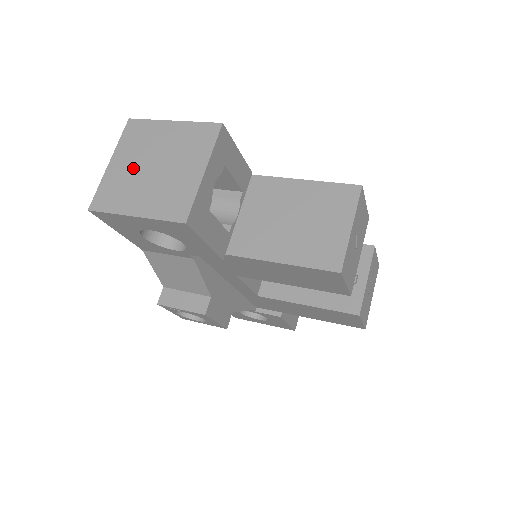
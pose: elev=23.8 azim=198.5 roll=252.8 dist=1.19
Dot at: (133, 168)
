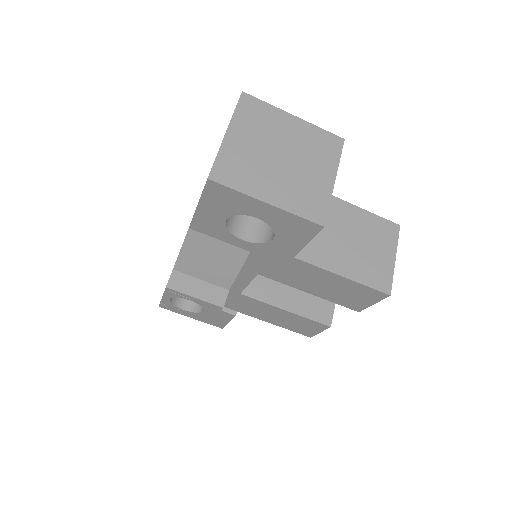
Dot at: (257, 149)
